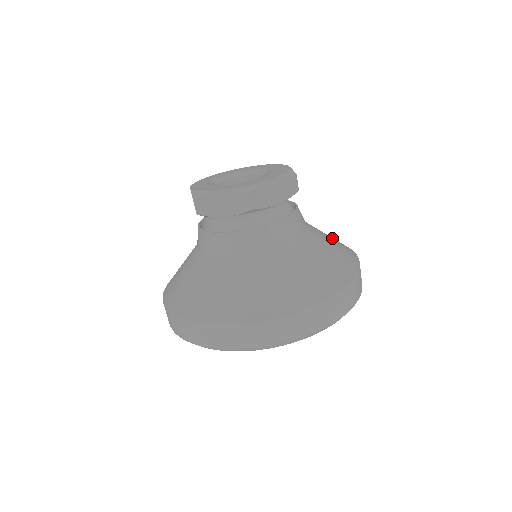
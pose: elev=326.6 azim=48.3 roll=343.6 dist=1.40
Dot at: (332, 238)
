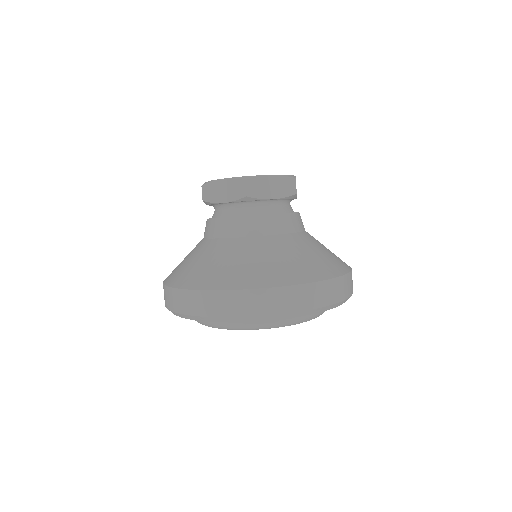
Dot at: occluded
